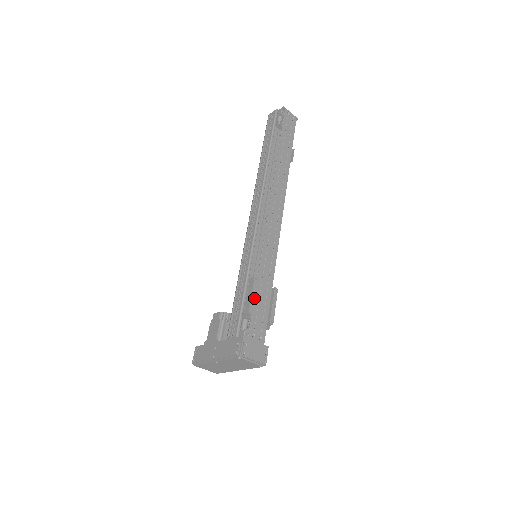
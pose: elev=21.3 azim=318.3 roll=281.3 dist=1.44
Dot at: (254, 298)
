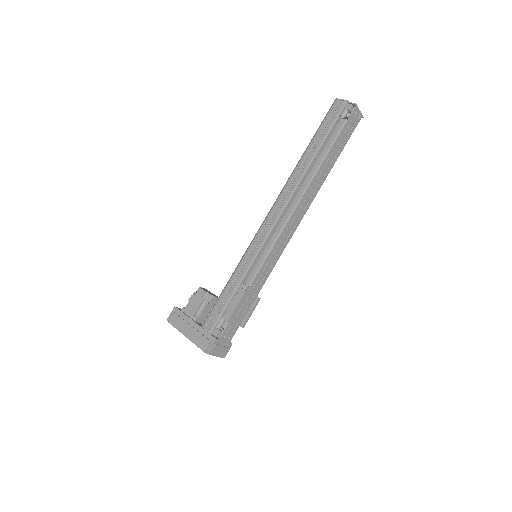
Dot at: (237, 309)
